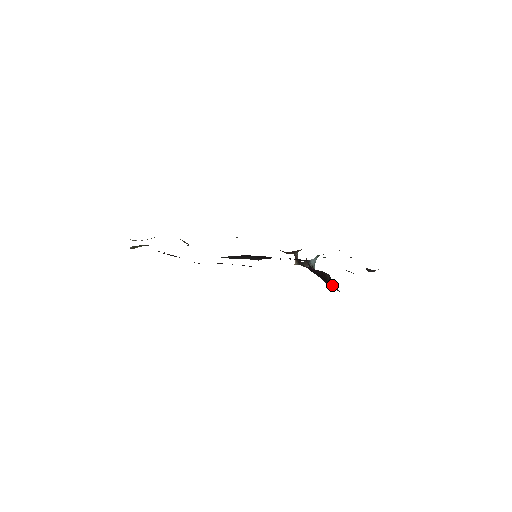
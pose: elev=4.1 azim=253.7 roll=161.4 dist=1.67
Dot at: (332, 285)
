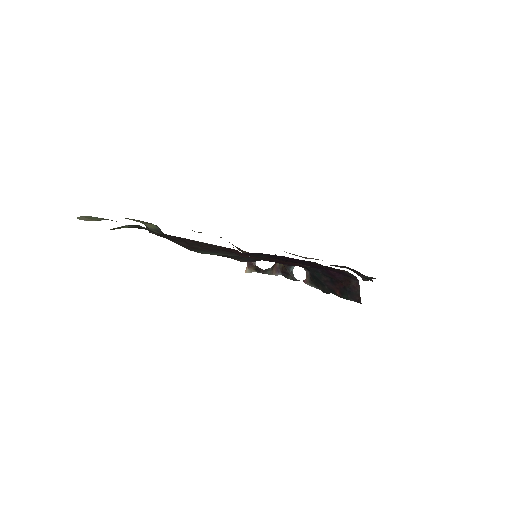
Dot at: (349, 294)
